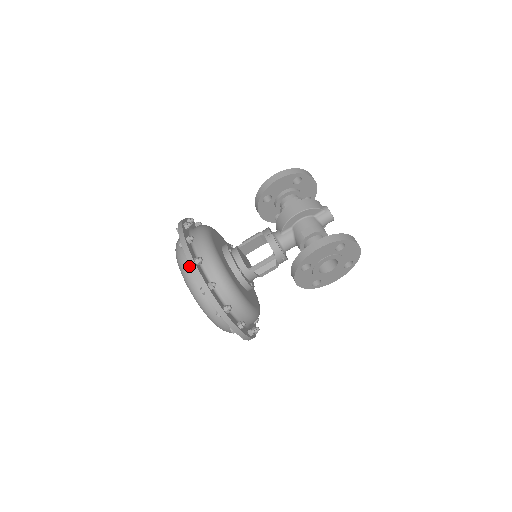
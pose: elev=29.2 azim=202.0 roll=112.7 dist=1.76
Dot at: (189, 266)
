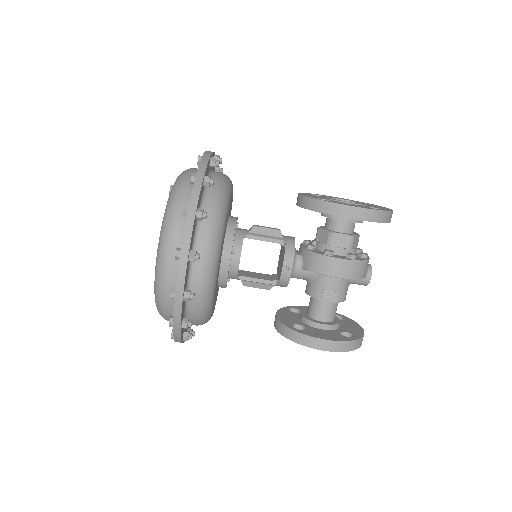
Dot at: (172, 298)
